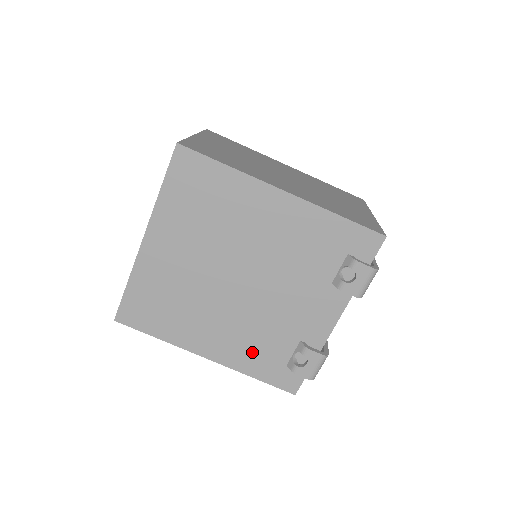
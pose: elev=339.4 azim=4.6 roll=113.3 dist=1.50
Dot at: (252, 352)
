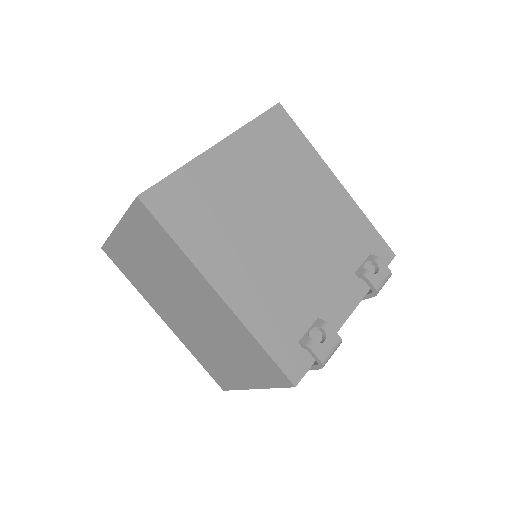
Dot at: (270, 310)
